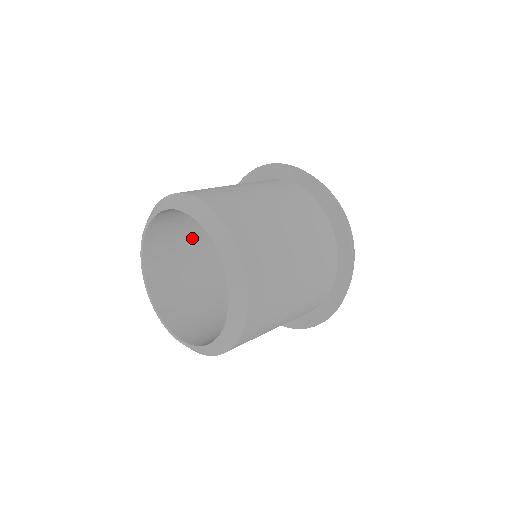
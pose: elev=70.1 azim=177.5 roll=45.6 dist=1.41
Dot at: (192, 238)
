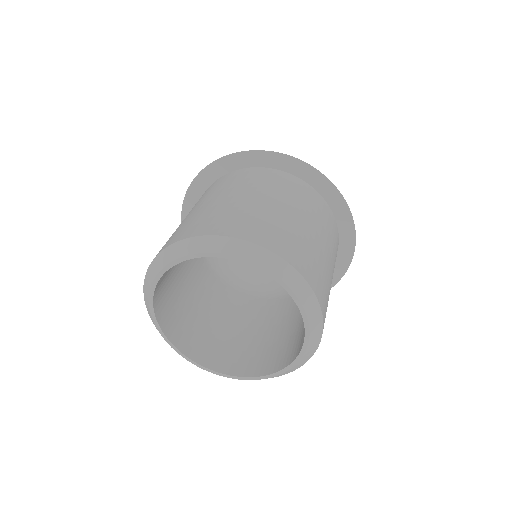
Dot at: occluded
